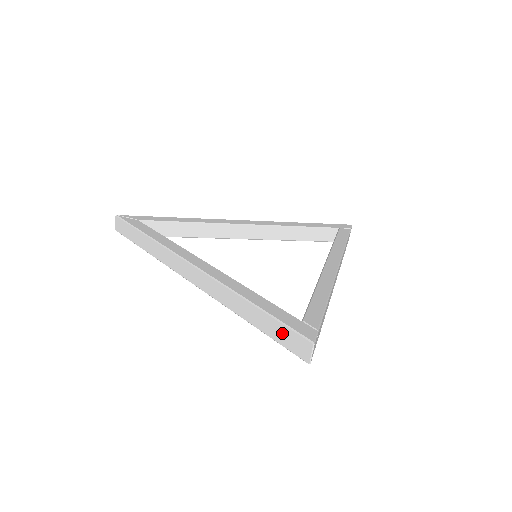
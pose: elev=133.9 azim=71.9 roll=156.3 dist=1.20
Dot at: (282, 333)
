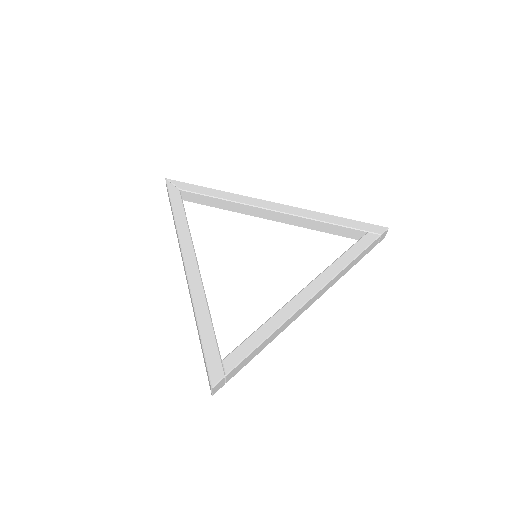
Dot at: (205, 363)
